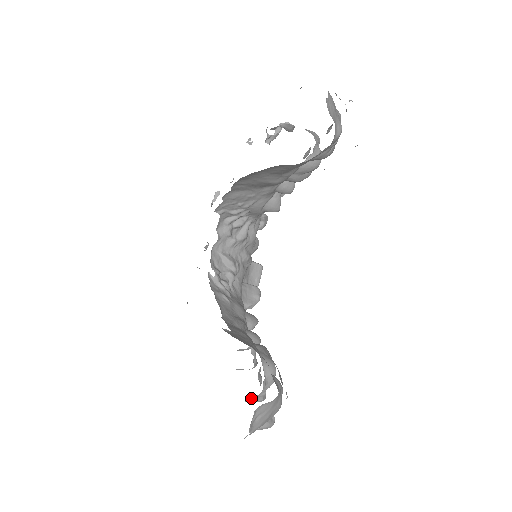
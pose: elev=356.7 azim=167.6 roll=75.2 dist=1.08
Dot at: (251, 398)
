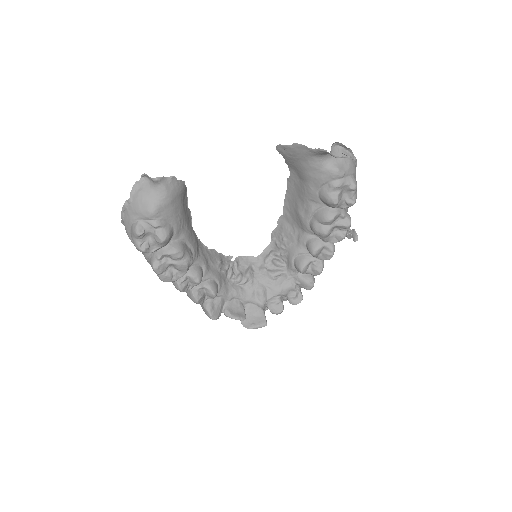
Dot at: (153, 254)
